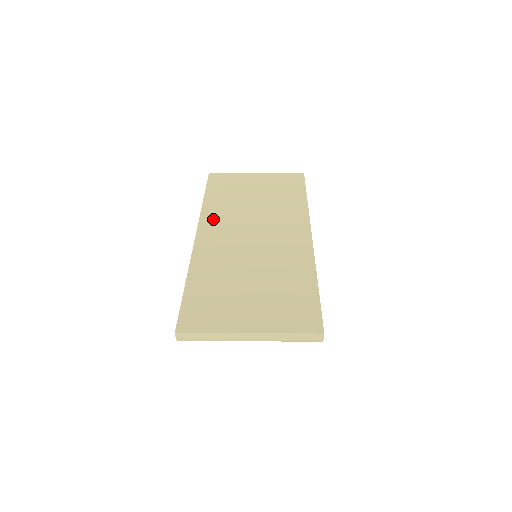
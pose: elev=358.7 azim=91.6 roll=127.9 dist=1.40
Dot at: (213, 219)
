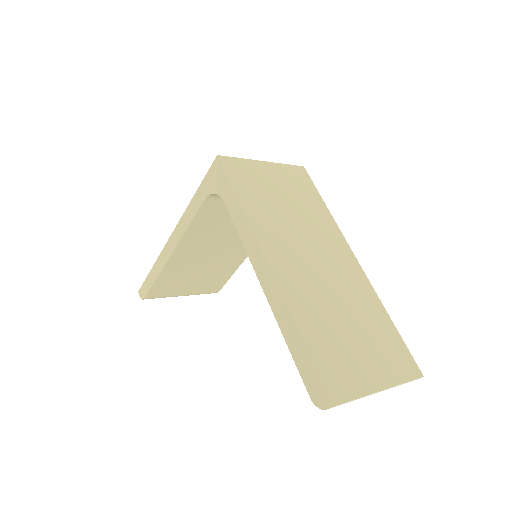
Dot at: (268, 236)
